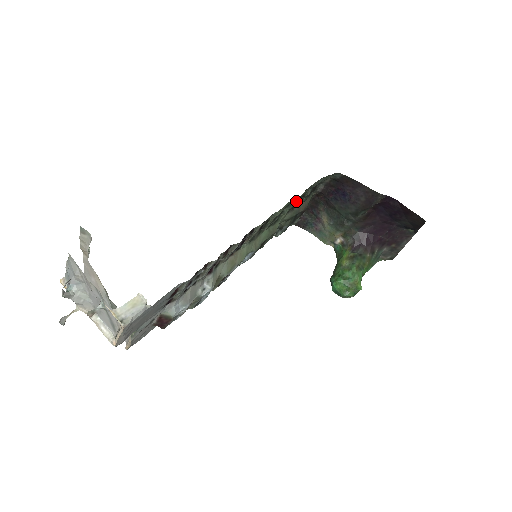
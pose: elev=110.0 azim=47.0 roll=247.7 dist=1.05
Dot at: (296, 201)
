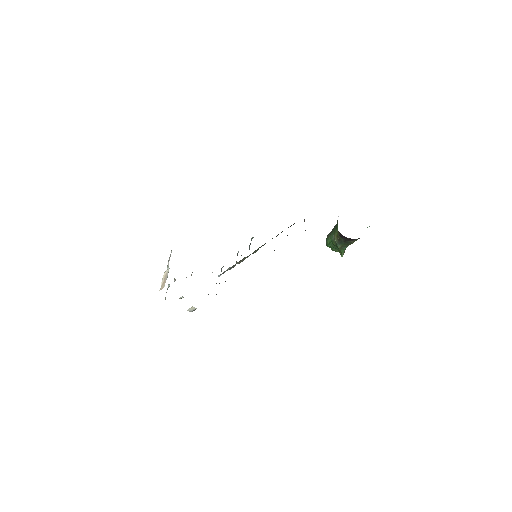
Dot at: occluded
